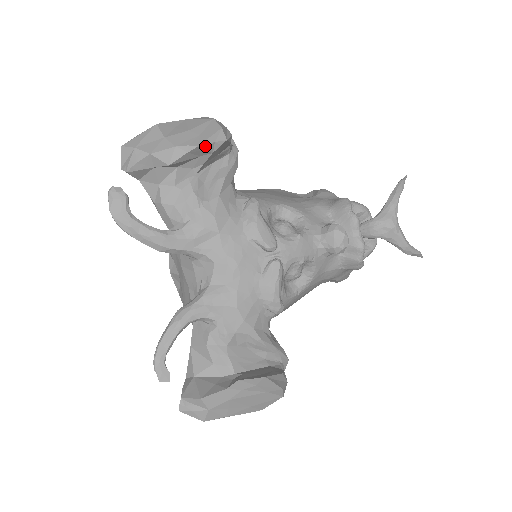
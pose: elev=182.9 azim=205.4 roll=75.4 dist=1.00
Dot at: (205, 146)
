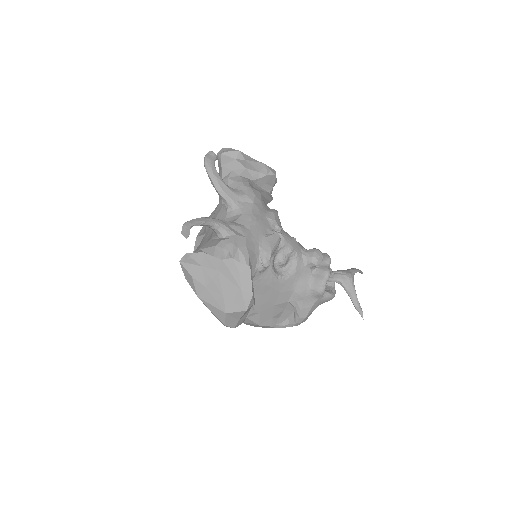
Dot at: (266, 167)
